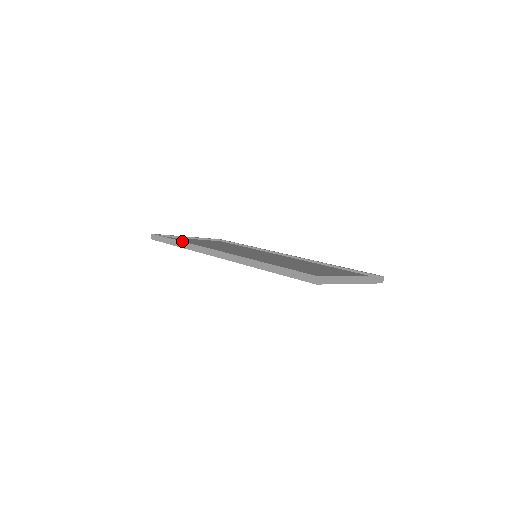
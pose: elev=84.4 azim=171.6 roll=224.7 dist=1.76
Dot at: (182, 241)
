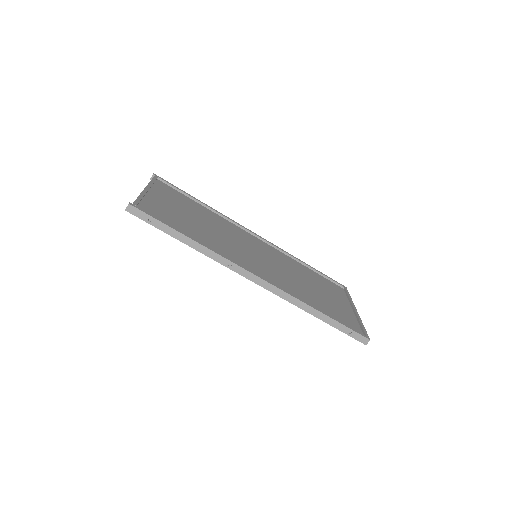
Dot at: (198, 242)
